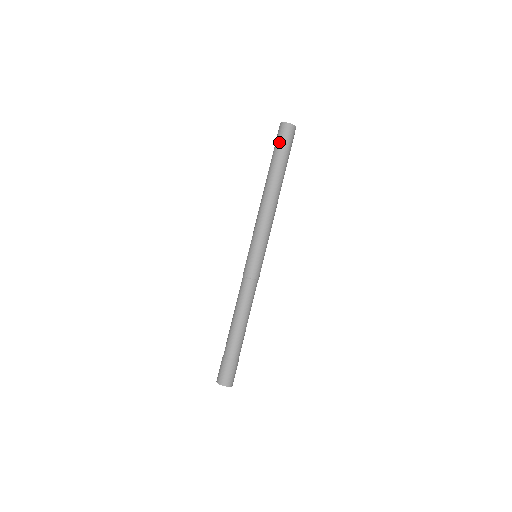
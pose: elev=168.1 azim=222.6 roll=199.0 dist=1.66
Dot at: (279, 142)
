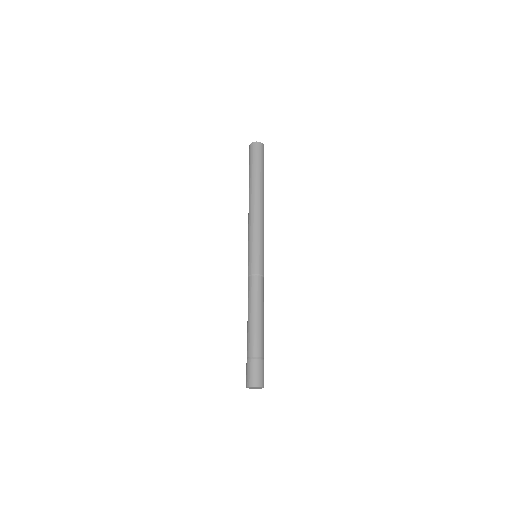
Dot at: (258, 157)
